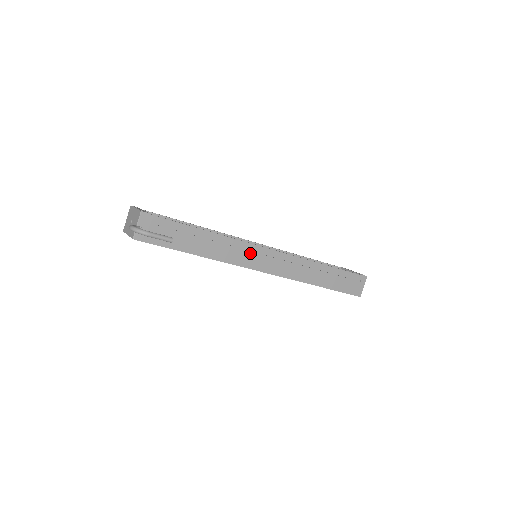
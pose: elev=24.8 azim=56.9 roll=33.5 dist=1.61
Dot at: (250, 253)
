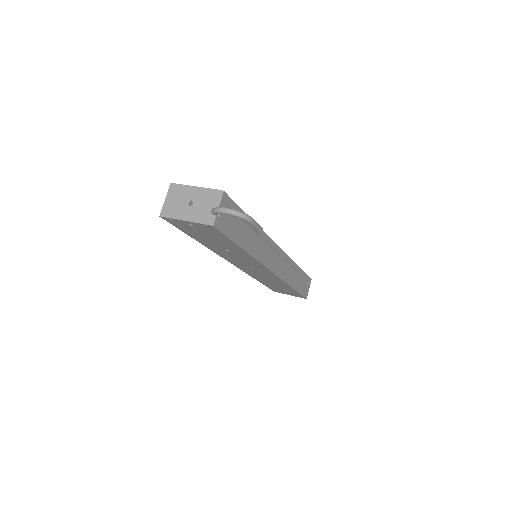
Dot at: (271, 251)
